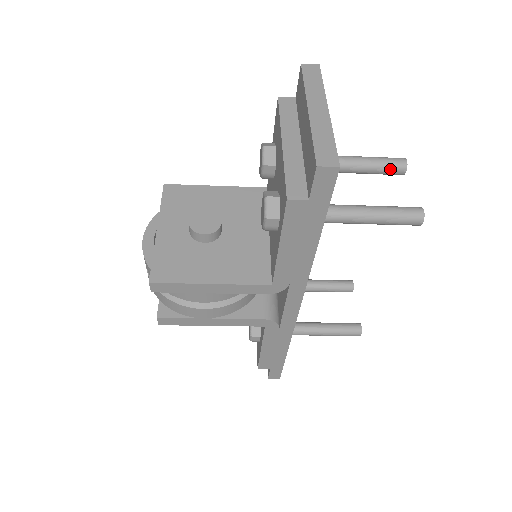
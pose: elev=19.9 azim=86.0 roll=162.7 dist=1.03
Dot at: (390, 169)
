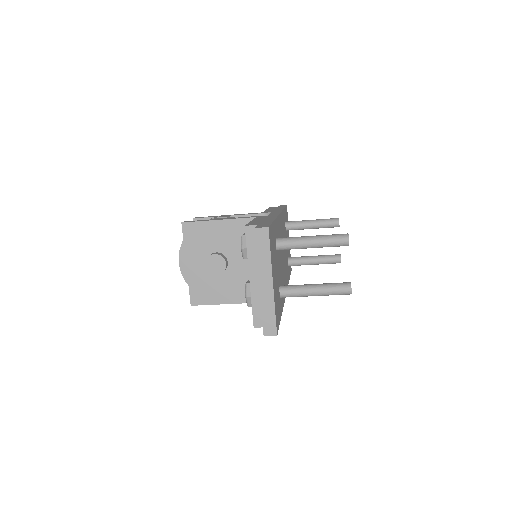
Dot at: (336, 246)
